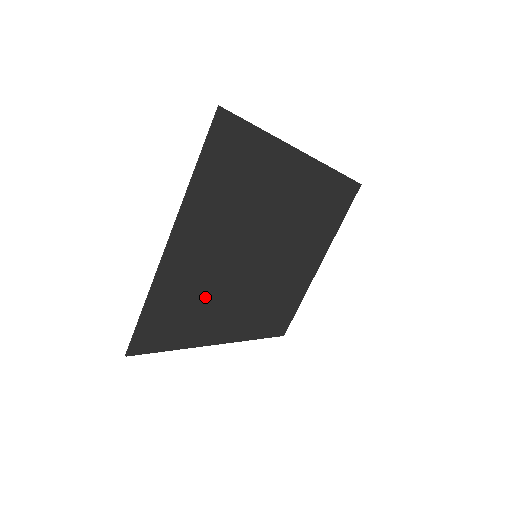
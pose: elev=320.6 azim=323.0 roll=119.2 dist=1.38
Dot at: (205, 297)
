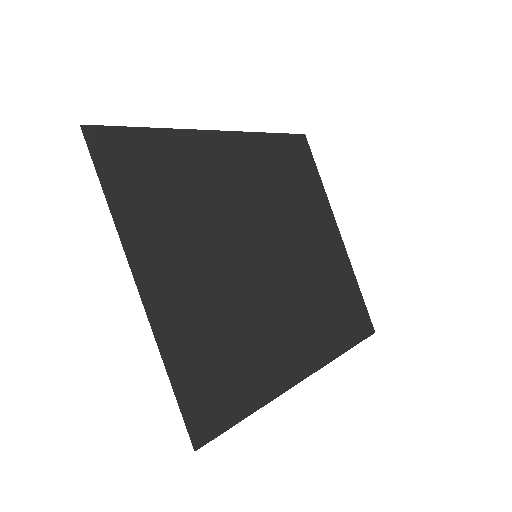
Dot at: (236, 329)
